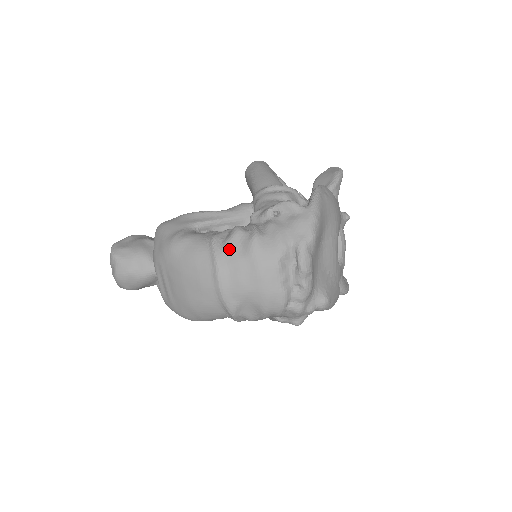
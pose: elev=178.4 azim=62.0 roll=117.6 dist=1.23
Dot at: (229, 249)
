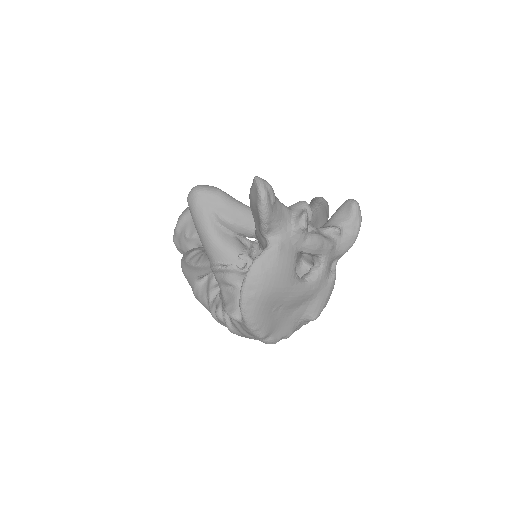
Dot at: occluded
